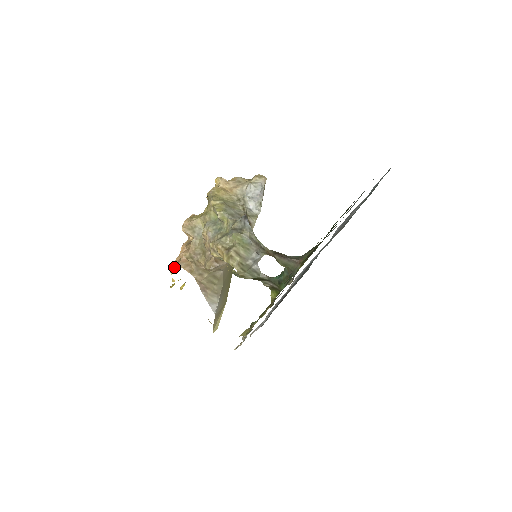
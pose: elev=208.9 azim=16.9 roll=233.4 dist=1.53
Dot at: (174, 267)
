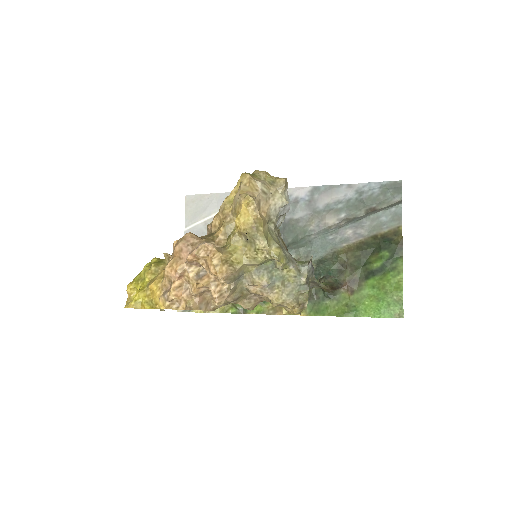
Dot at: (171, 301)
